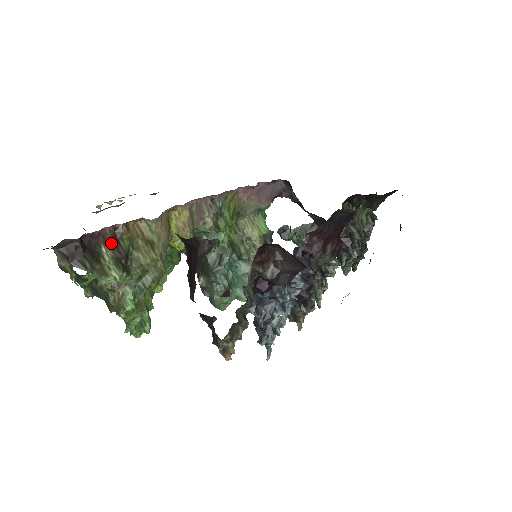
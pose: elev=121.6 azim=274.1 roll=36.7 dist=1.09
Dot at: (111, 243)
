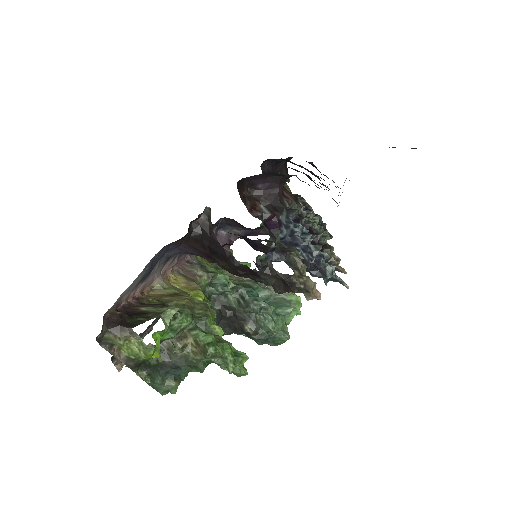
Dot at: (144, 306)
